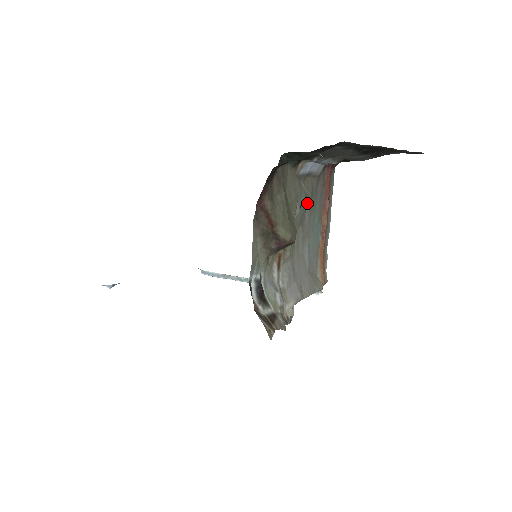
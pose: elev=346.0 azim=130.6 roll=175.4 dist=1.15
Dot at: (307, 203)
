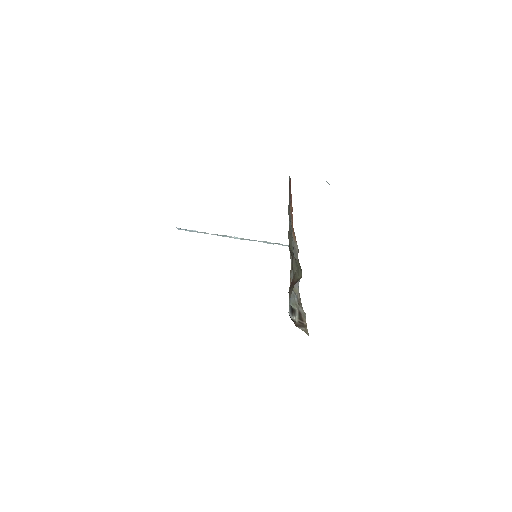
Dot at: occluded
